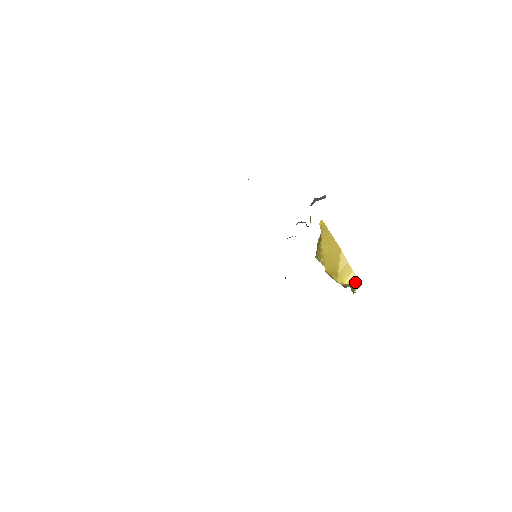
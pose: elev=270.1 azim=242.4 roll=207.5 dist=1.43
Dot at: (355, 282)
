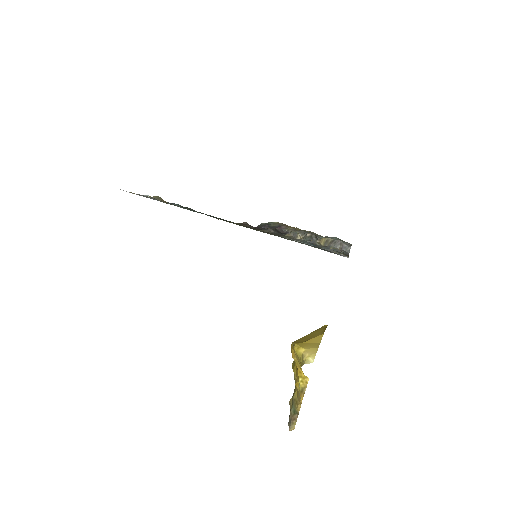
Dot at: (311, 354)
